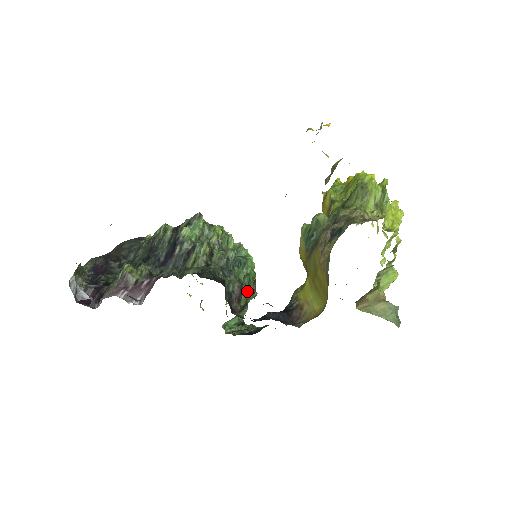
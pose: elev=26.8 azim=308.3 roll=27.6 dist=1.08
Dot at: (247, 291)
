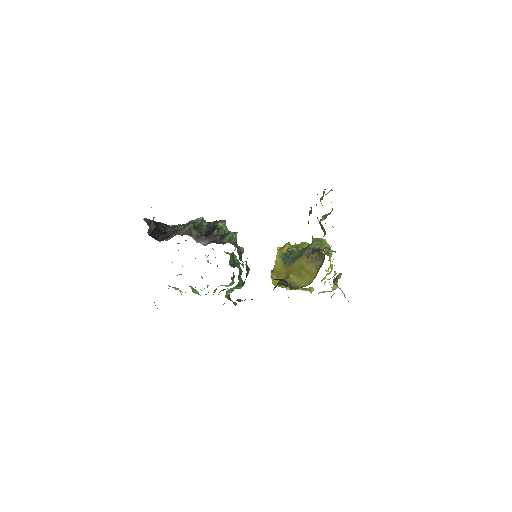
Dot at: (240, 278)
